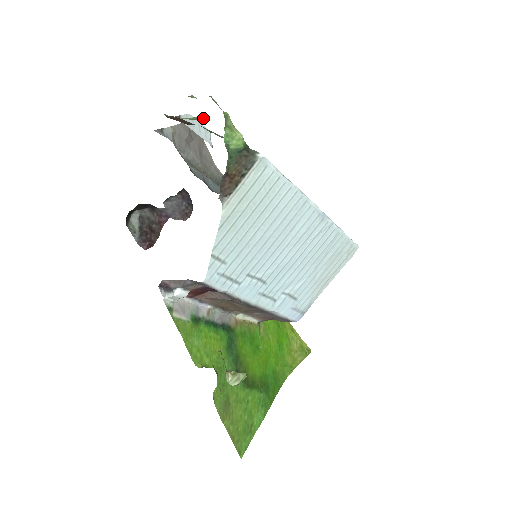
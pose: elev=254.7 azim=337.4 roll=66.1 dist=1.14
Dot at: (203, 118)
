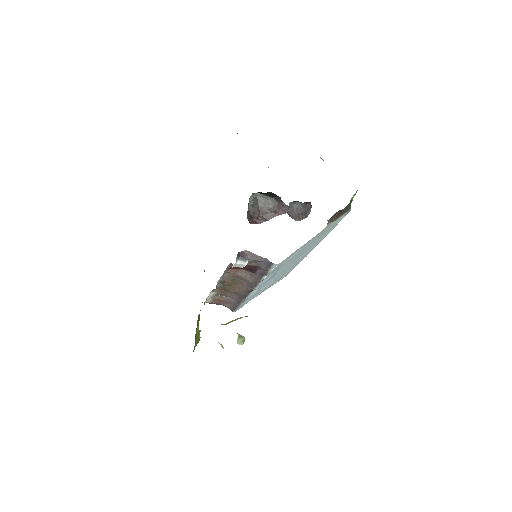
Dot at: occluded
